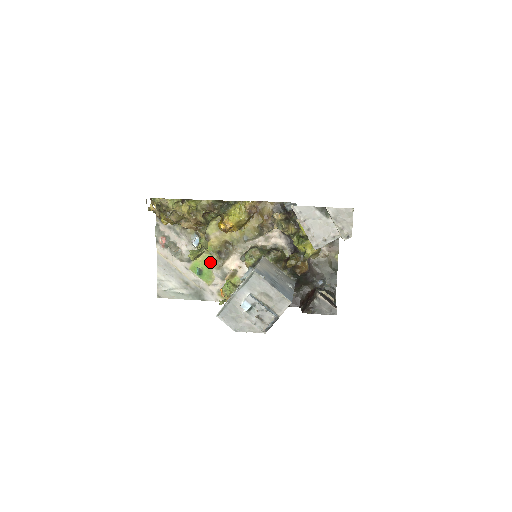
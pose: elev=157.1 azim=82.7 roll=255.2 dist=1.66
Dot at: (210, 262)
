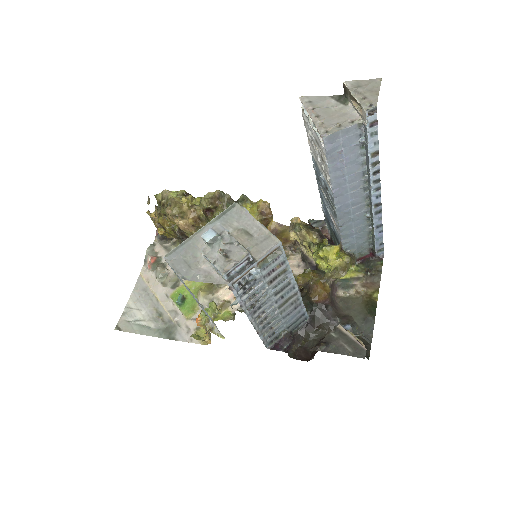
Dot at: (199, 289)
